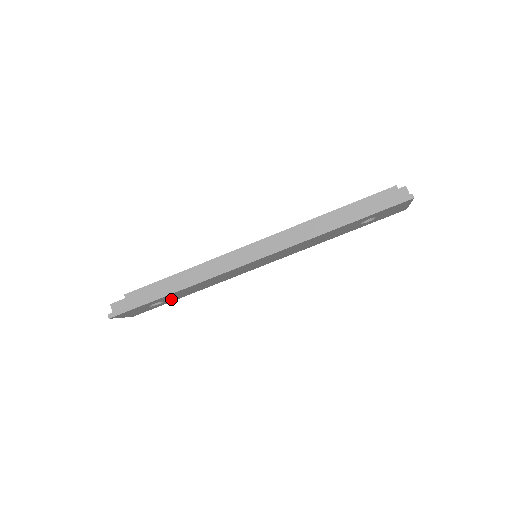
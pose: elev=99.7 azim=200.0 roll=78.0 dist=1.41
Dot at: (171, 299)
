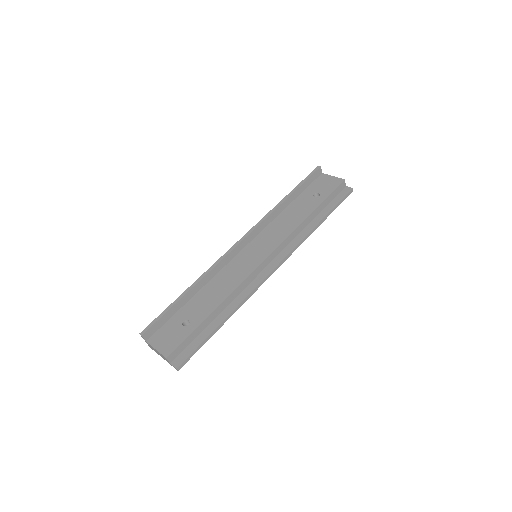
Dot at: occluded
